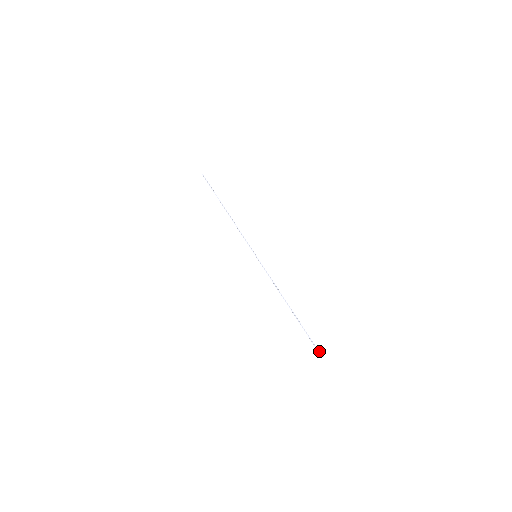
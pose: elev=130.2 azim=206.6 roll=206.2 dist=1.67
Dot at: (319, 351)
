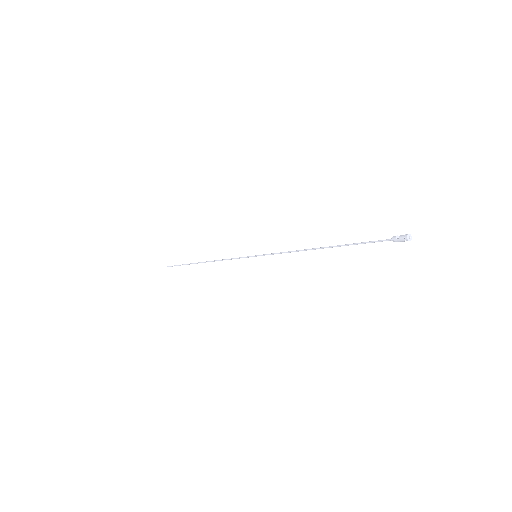
Dot at: (399, 236)
